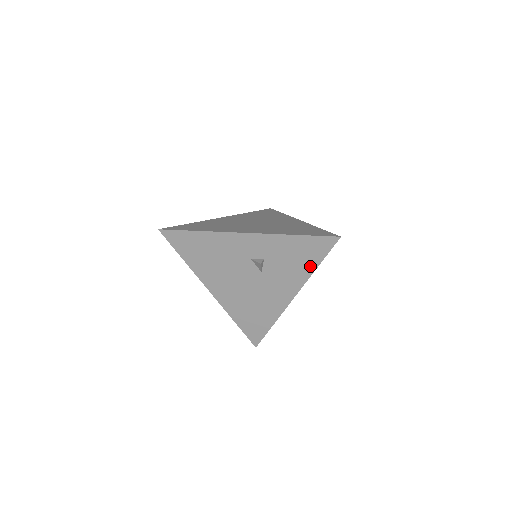
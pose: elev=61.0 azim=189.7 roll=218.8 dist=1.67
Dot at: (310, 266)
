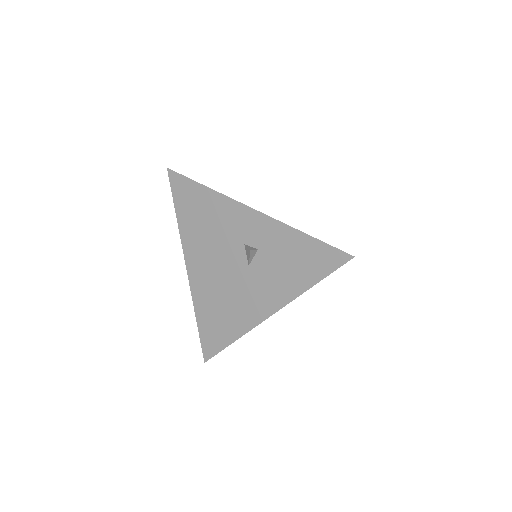
Dot at: (305, 281)
